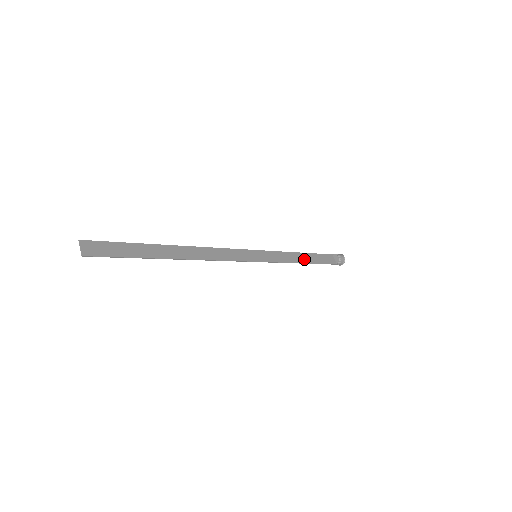
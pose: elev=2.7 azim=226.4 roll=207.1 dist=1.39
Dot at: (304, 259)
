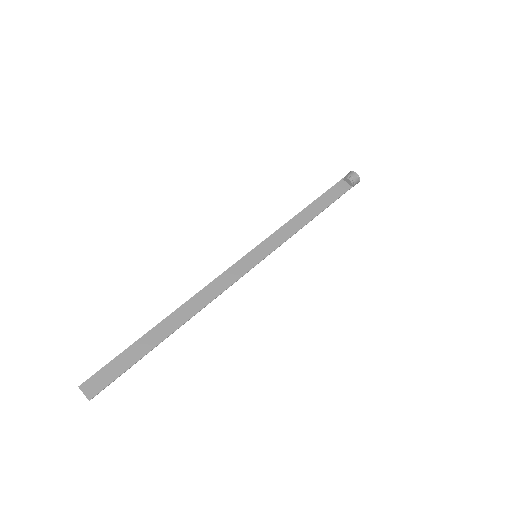
Dot at: (311, 214)
